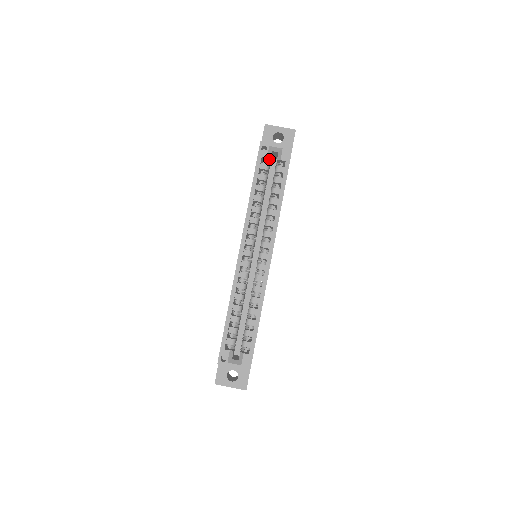
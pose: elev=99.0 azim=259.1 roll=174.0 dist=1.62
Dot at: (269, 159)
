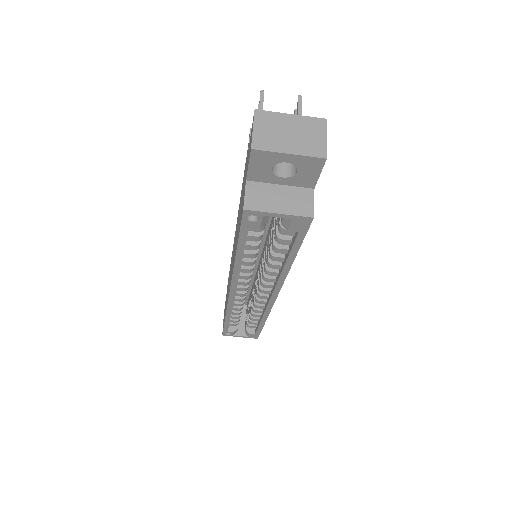
Dot at: (265, 220)
